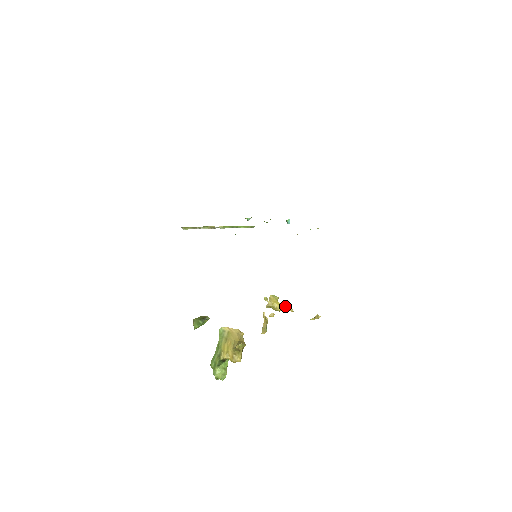
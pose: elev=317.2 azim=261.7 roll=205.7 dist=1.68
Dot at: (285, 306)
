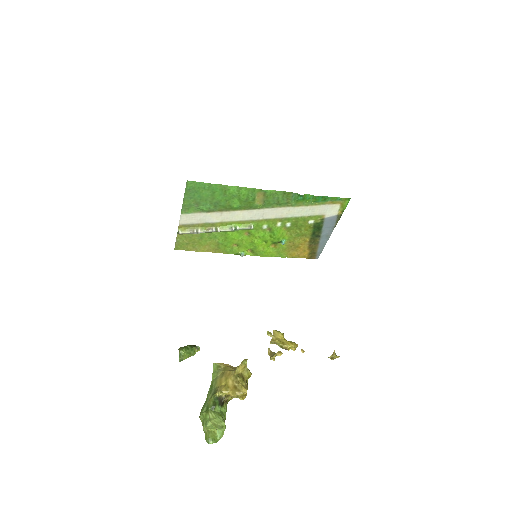
Dot at: (293, 343)
